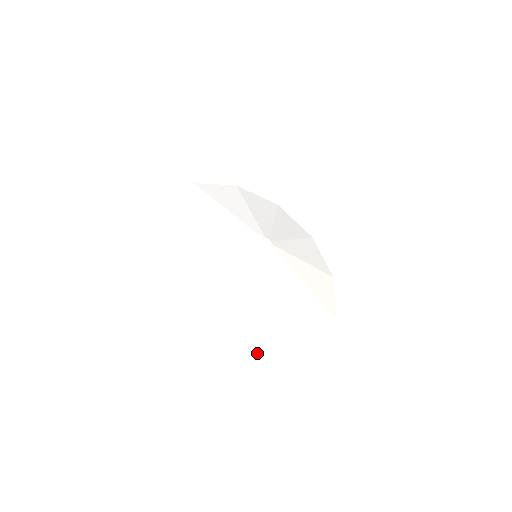
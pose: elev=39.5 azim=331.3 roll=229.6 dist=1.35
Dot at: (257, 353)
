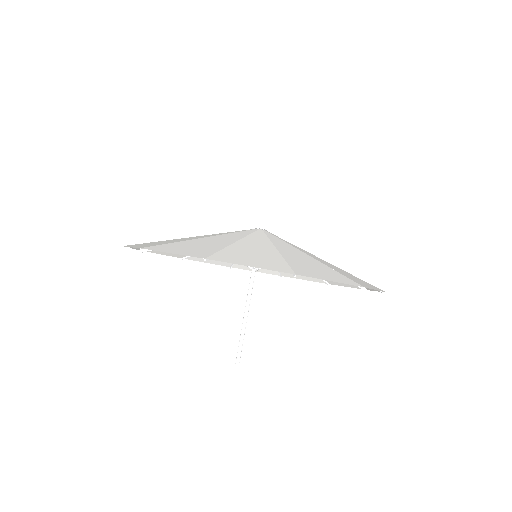
Dot at: (274, 268)
